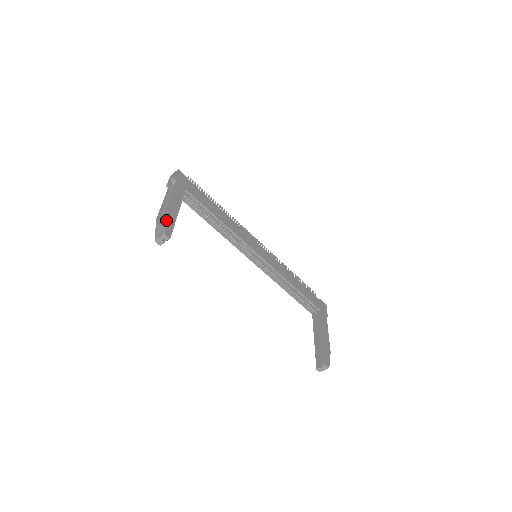
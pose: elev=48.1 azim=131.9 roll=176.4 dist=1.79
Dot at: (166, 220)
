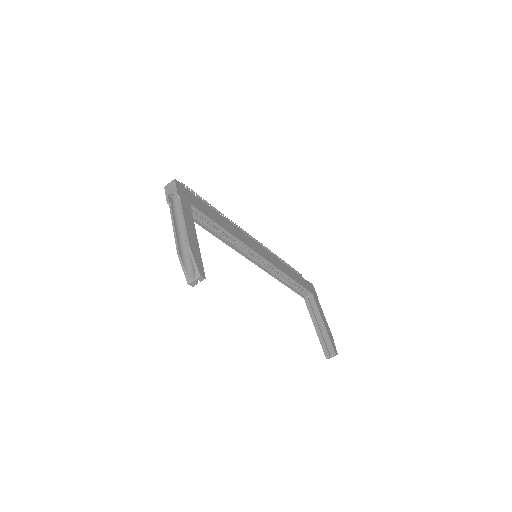
Dot at: (194, 256)
